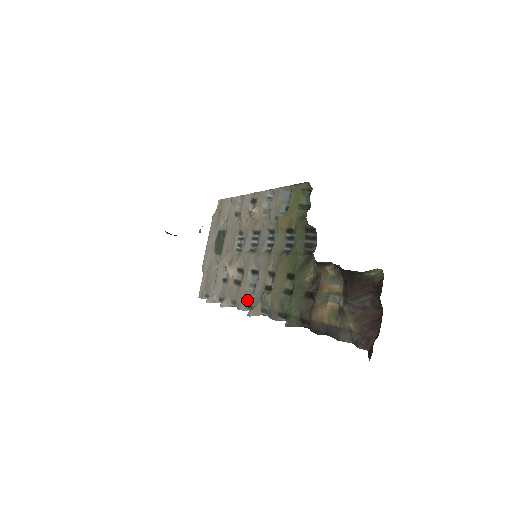
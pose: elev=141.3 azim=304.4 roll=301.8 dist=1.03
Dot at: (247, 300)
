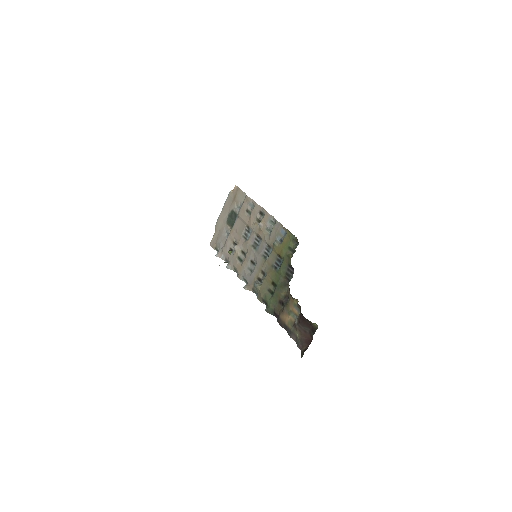
Dot at: (245, 277)
